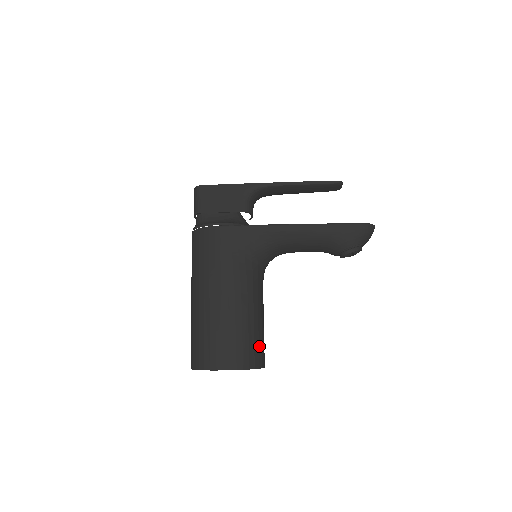
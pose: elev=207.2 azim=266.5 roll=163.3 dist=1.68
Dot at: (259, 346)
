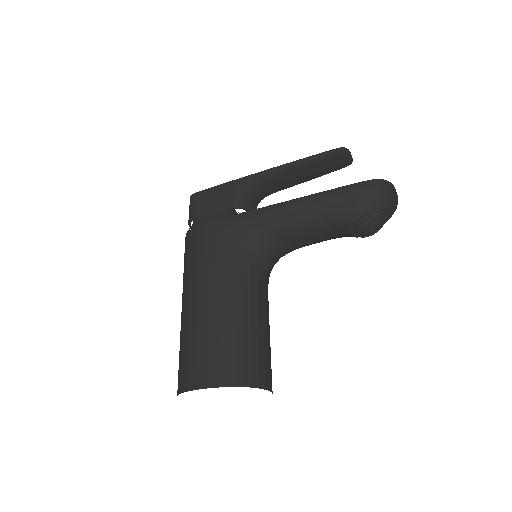
Dot at: (253, 358)
